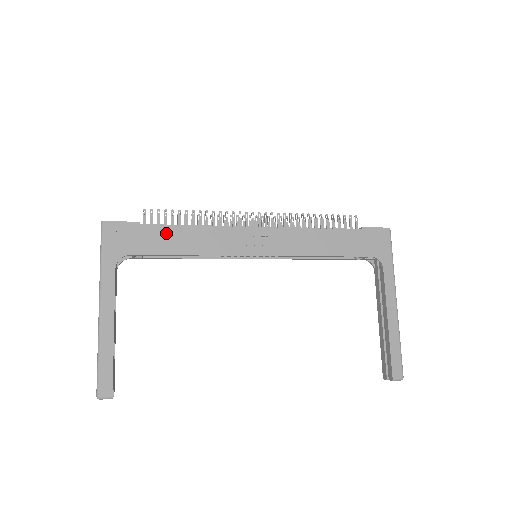
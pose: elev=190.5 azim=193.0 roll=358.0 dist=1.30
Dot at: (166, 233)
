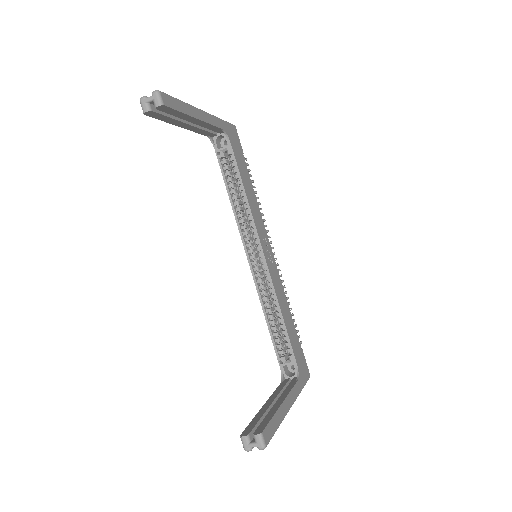
Dot at: (247, 174)
